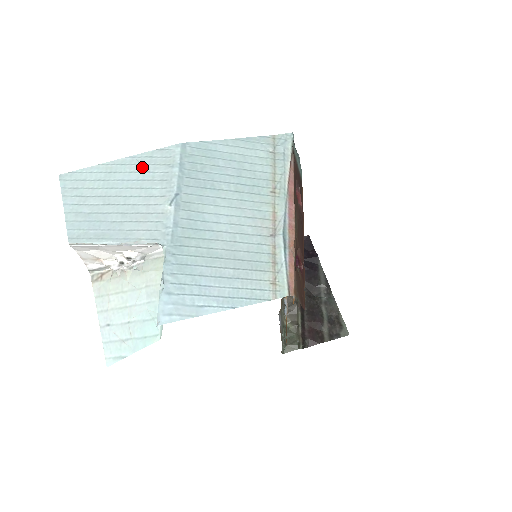
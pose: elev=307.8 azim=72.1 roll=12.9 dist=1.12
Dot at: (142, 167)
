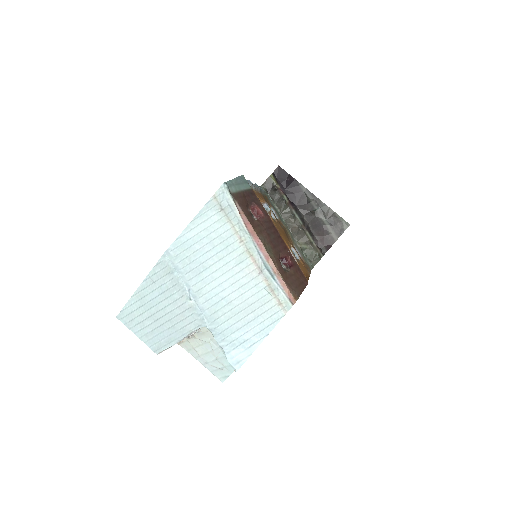
Dot at: (156, 284)
